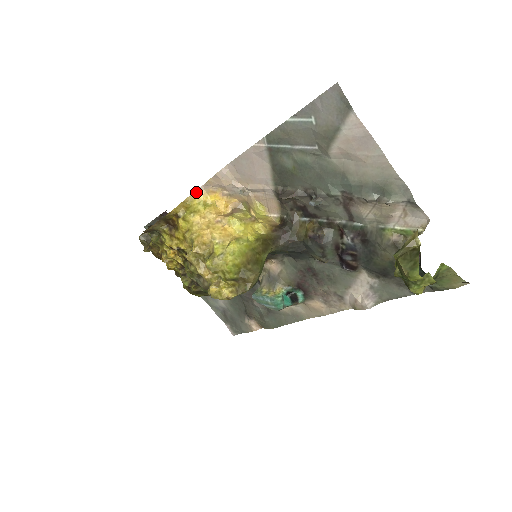
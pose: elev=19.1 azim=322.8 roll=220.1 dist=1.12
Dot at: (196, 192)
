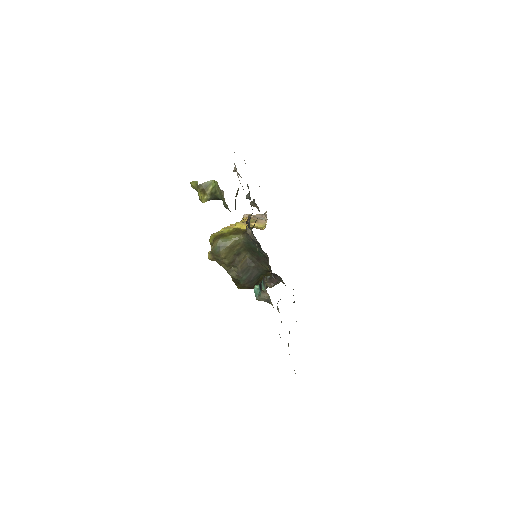
Dot at: occluded
